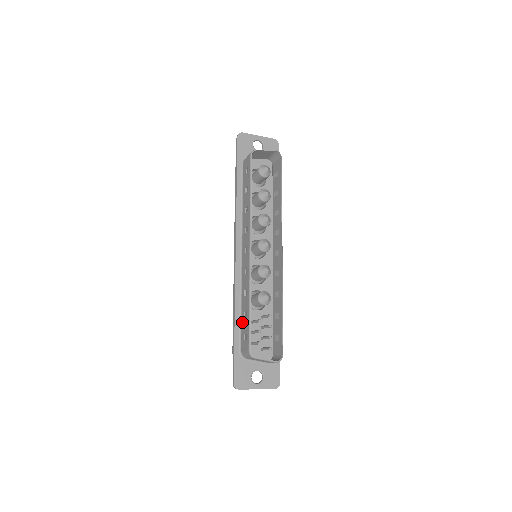
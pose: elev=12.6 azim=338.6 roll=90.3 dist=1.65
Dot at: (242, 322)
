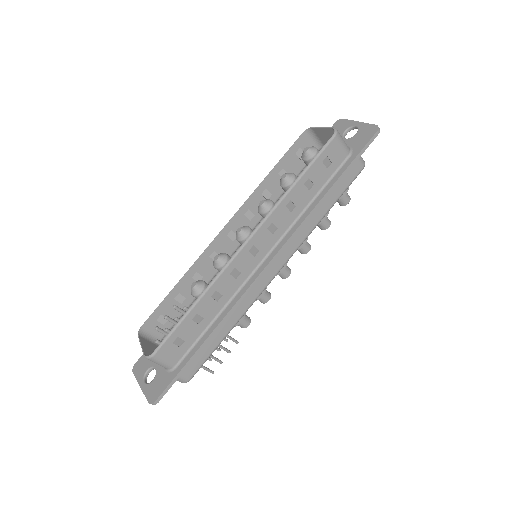
Dot at: (181, 308)
